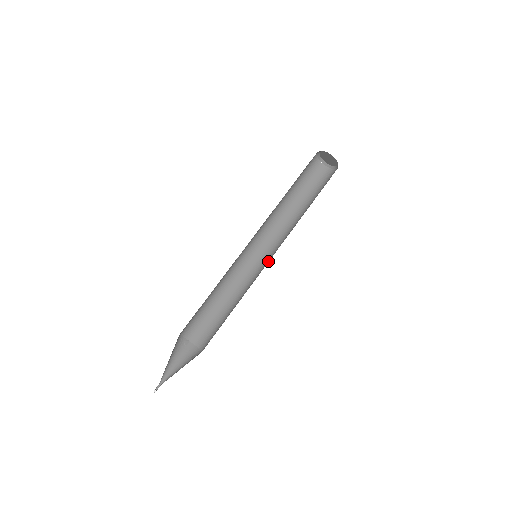
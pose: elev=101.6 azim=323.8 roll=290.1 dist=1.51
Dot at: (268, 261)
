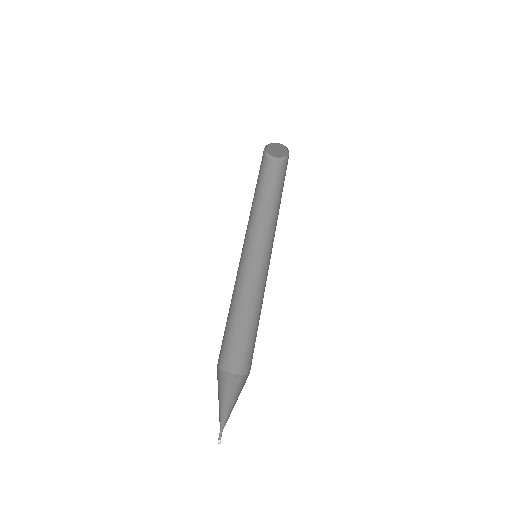
Dot at: occluded
